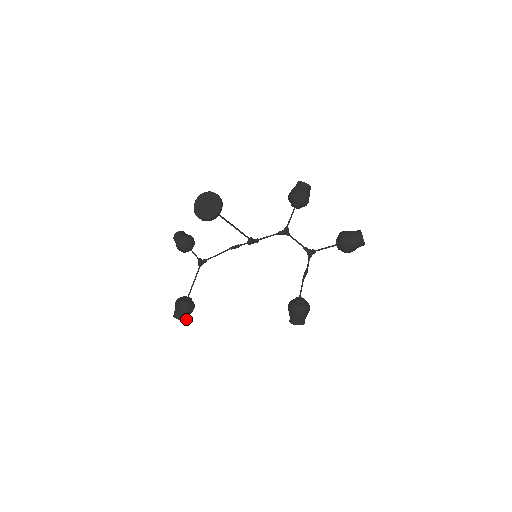
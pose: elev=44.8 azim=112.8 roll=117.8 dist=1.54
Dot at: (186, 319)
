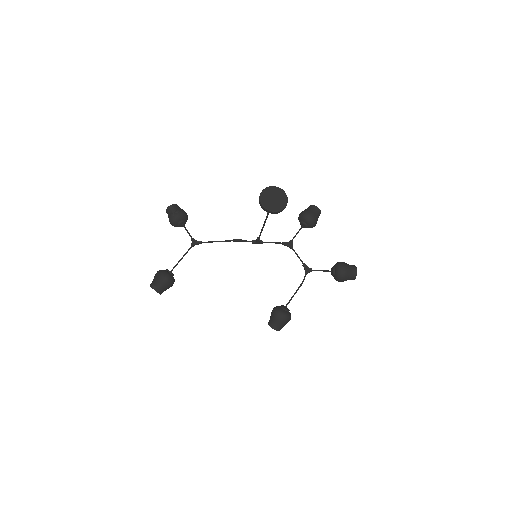
Dot at: occluded
